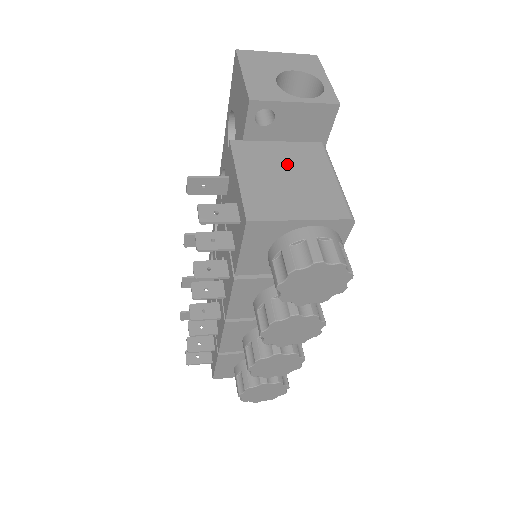
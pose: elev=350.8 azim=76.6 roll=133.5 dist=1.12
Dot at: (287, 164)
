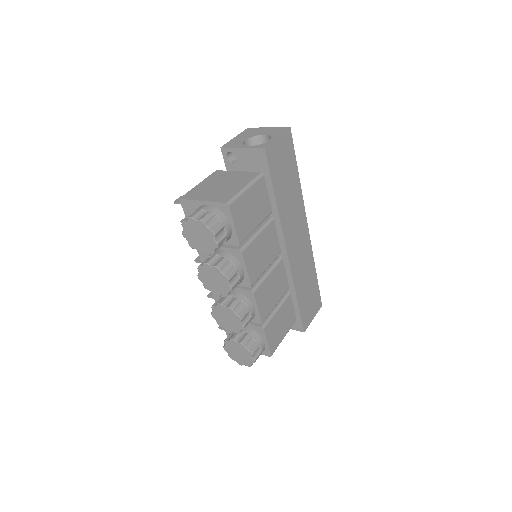
Dot at: (229, 180)
